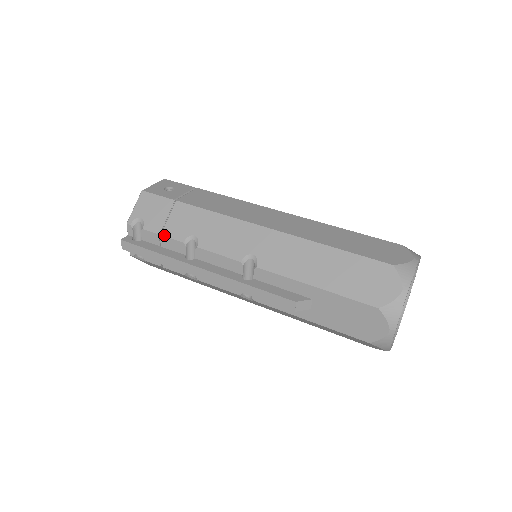
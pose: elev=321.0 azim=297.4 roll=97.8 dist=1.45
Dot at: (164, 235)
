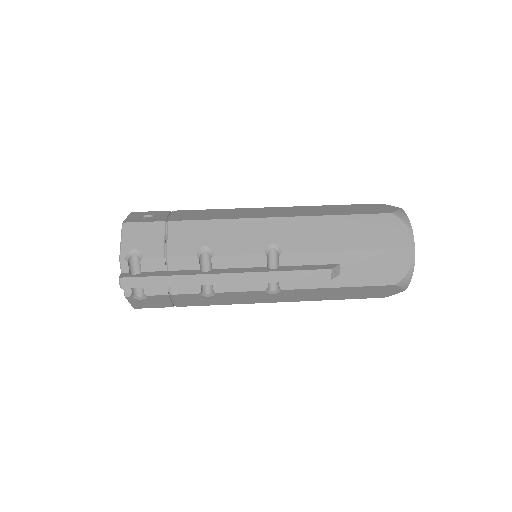
Dot at: (171, 256)
